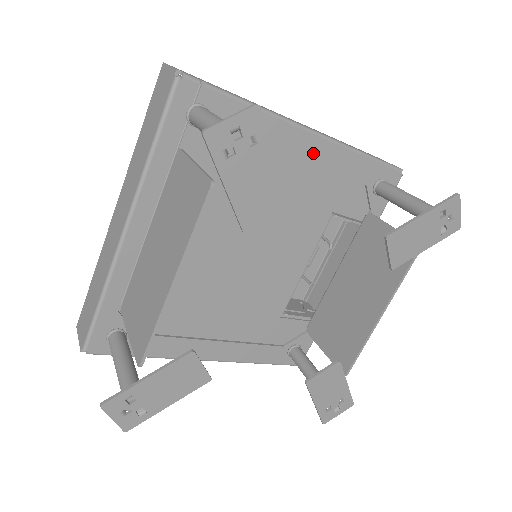
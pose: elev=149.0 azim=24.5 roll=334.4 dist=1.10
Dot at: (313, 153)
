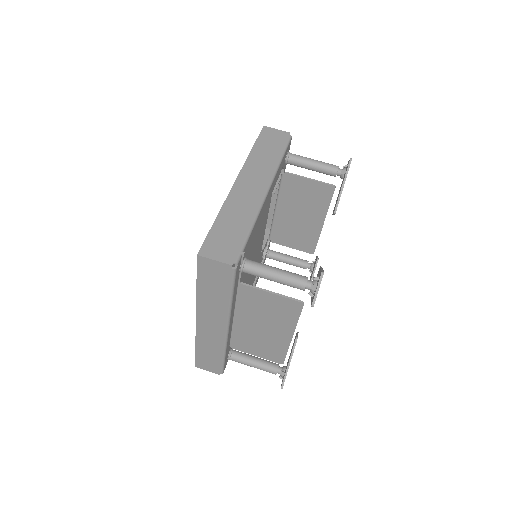
Dot at: (269, 195)
